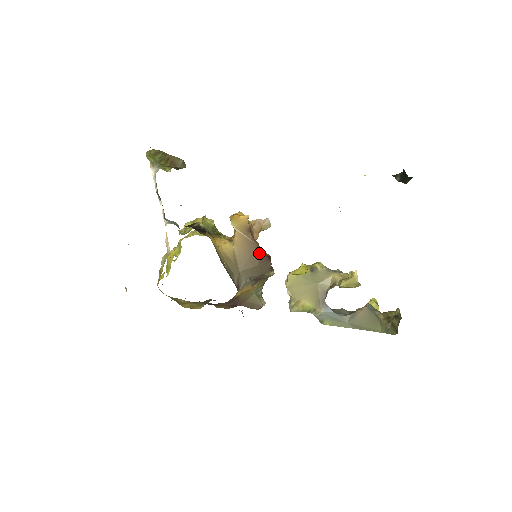
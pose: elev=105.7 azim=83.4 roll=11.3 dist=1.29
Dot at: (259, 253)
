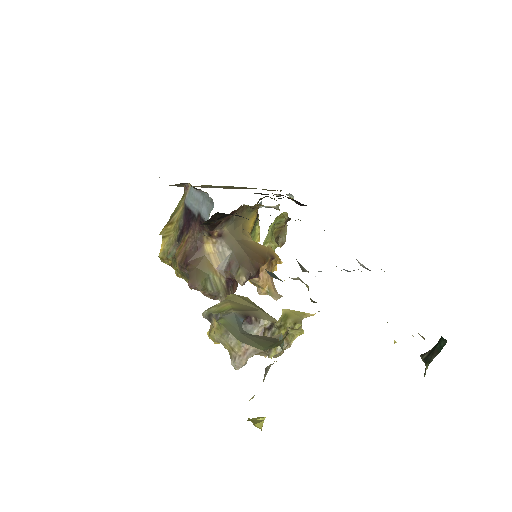
Dot at: (259, 260)
